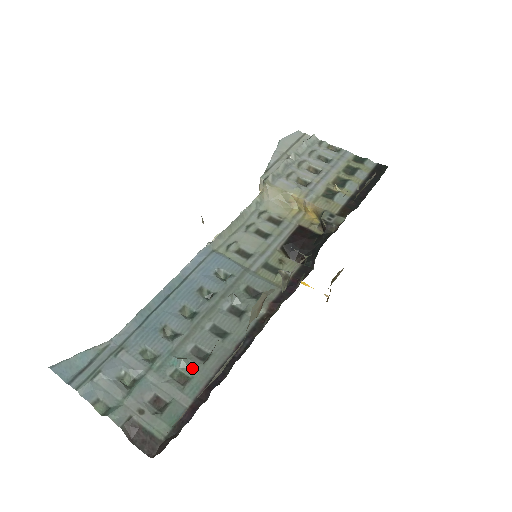
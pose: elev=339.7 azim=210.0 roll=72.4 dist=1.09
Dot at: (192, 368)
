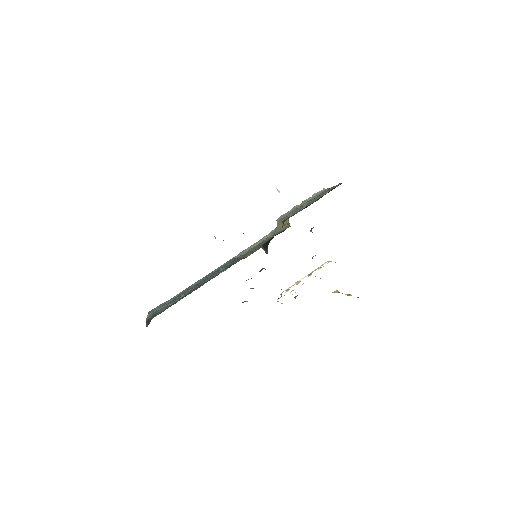
Dot at: occluded
